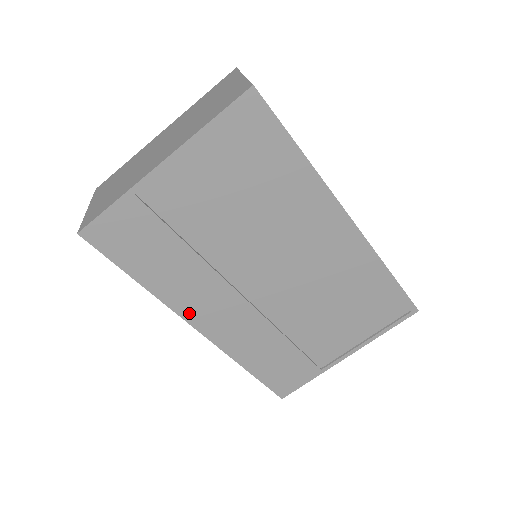
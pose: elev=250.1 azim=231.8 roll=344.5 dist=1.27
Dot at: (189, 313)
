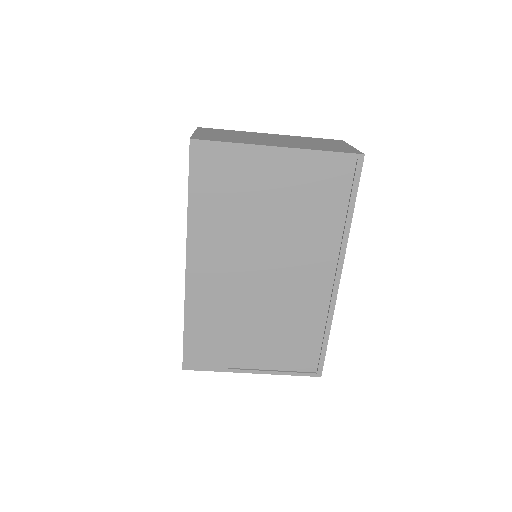
Dot at: (194, 251)
